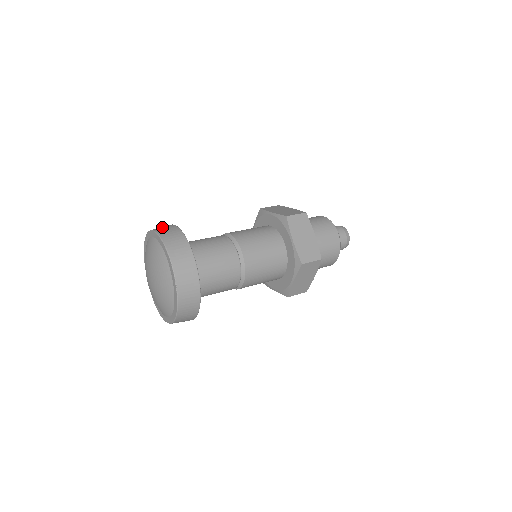
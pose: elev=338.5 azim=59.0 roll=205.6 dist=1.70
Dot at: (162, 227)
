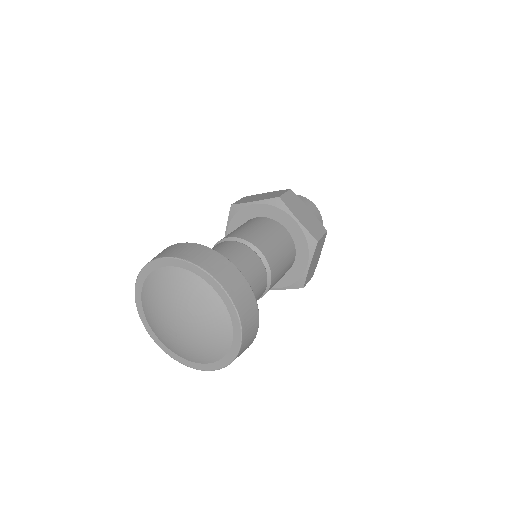
Dot at: (166, 251)
